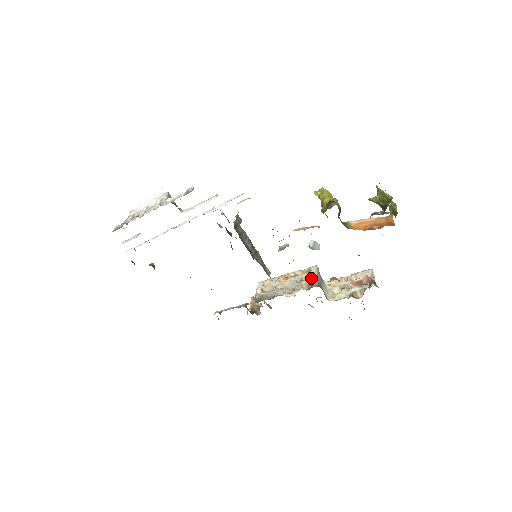
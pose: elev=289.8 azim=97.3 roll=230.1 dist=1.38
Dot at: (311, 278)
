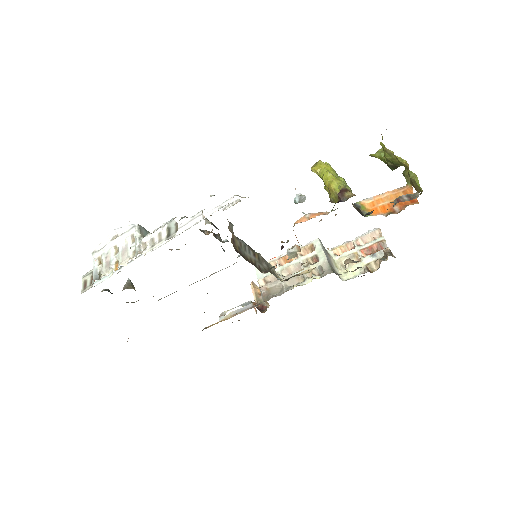
Dot at: (319, 259)
